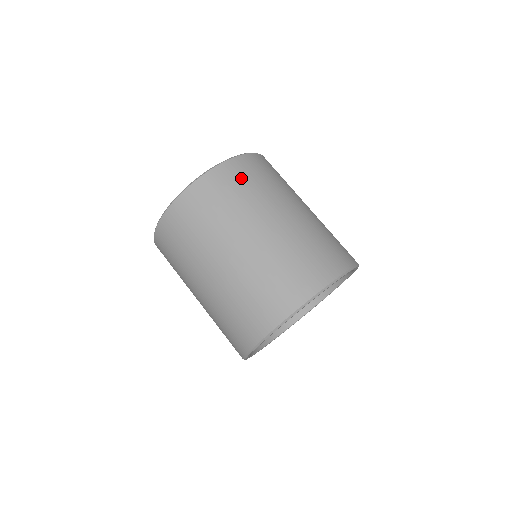
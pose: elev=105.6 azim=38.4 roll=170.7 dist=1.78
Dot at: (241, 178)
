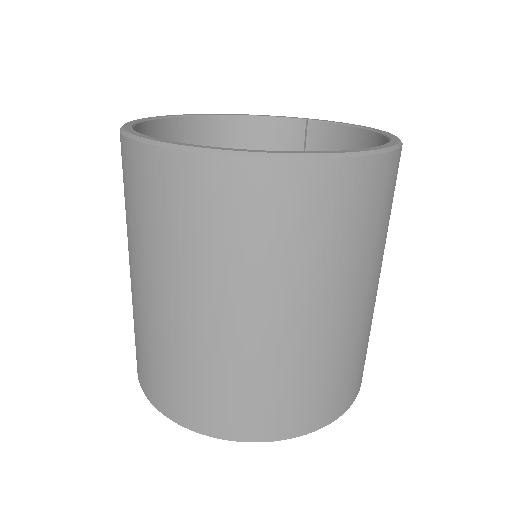
Dot at: occluded
